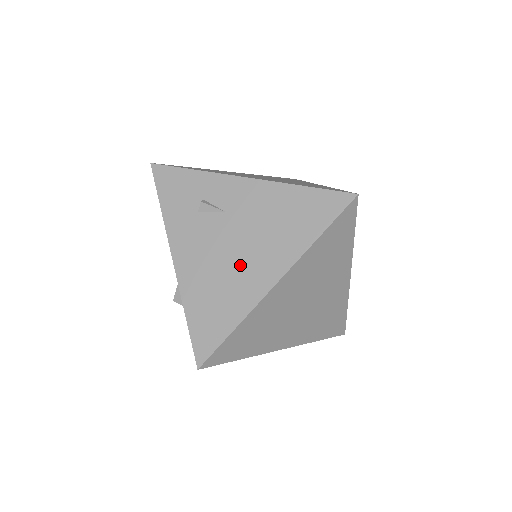
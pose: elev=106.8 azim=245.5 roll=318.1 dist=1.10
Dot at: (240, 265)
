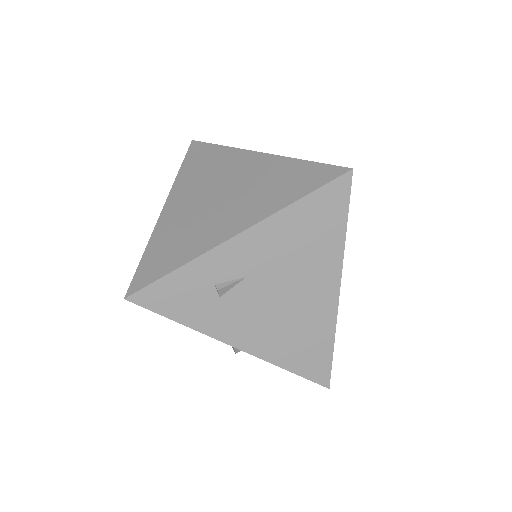
Dot at: (298, 303)
